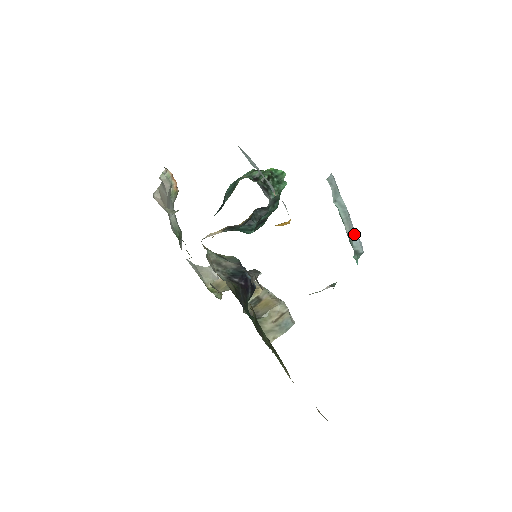
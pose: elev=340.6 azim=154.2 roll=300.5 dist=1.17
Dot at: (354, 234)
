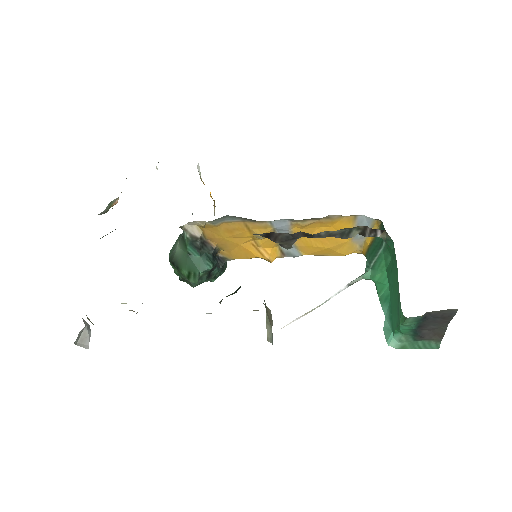
Dot at: occluded
